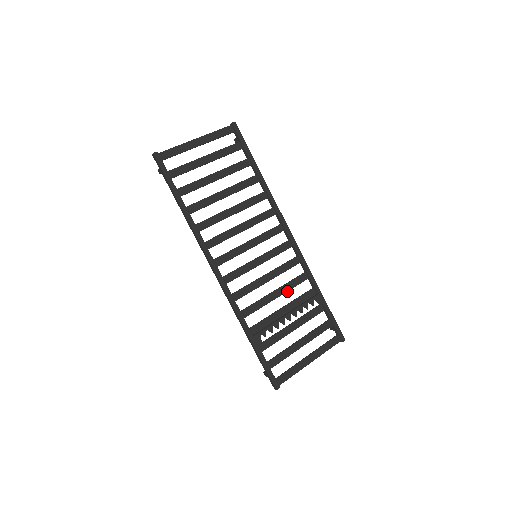
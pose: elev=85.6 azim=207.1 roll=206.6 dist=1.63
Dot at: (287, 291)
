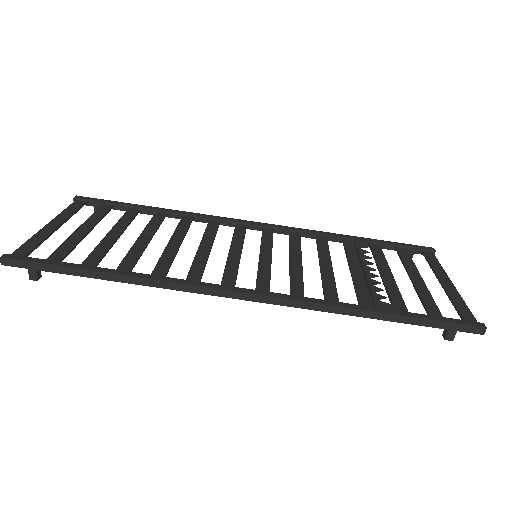
Dot at: (329, 256)
